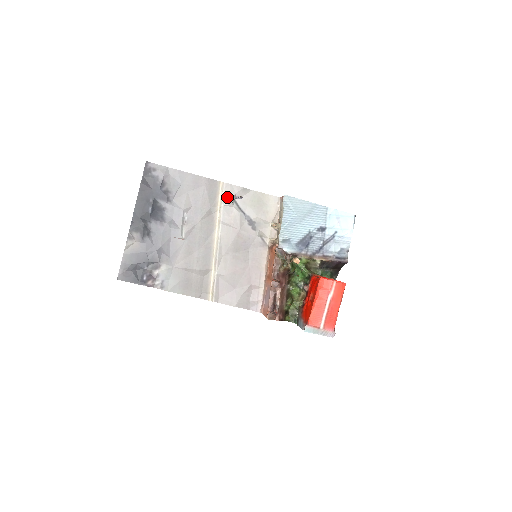
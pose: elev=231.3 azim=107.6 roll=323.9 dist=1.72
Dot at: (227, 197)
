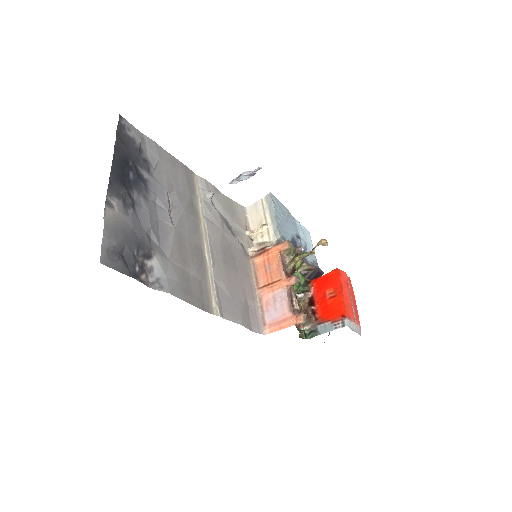
Dot at: (205, 191)
